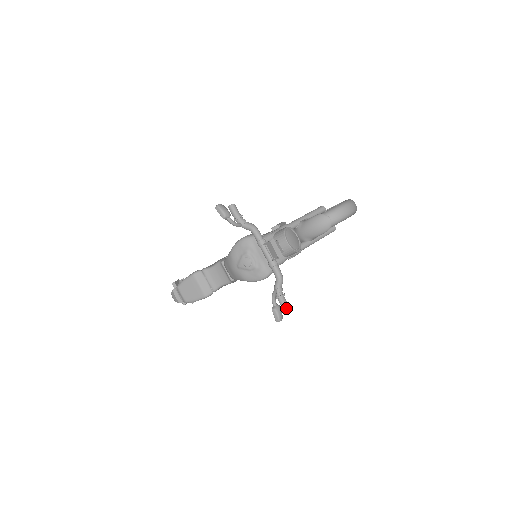
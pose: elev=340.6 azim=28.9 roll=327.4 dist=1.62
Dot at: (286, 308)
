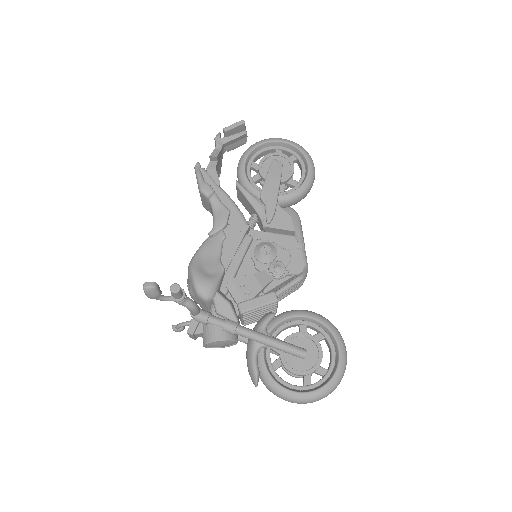
Dot at: occluded
